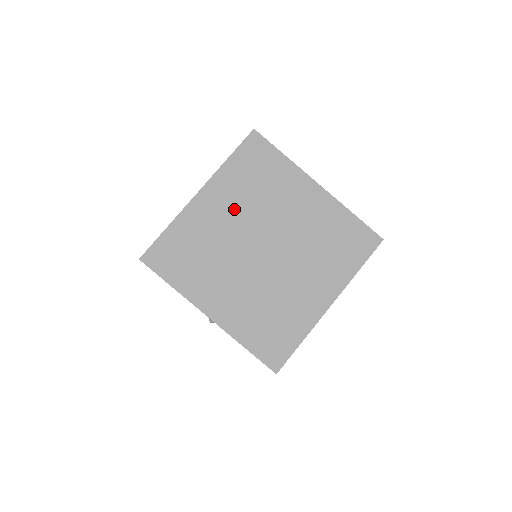
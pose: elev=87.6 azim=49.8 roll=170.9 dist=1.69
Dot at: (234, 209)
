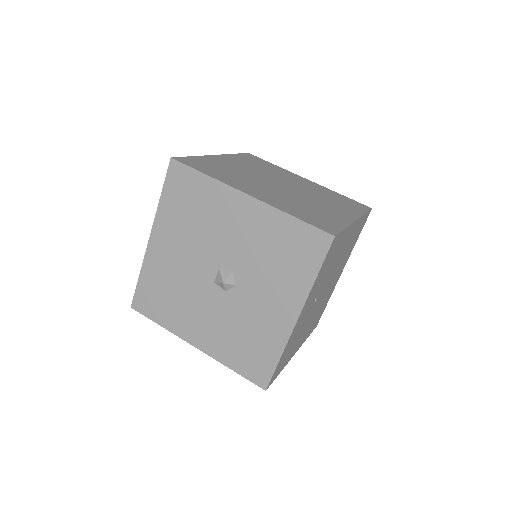
Dot at: (248, 167)
